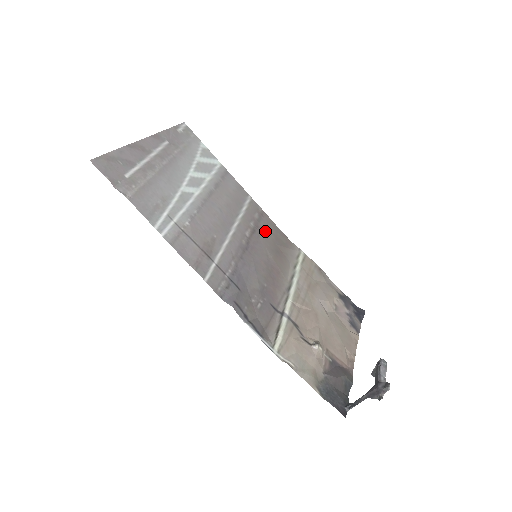
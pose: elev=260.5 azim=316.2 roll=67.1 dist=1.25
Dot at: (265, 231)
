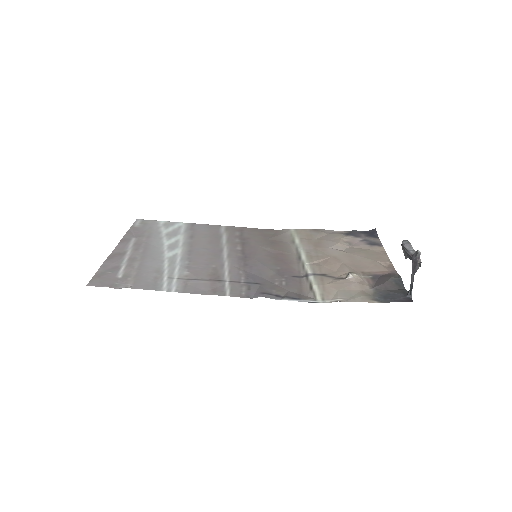
Dot at: (252, 238)
